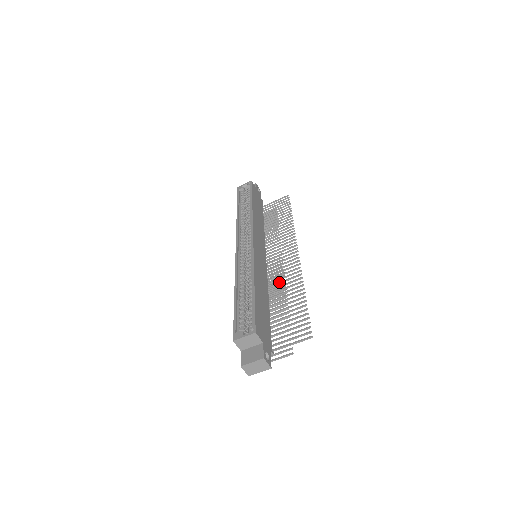
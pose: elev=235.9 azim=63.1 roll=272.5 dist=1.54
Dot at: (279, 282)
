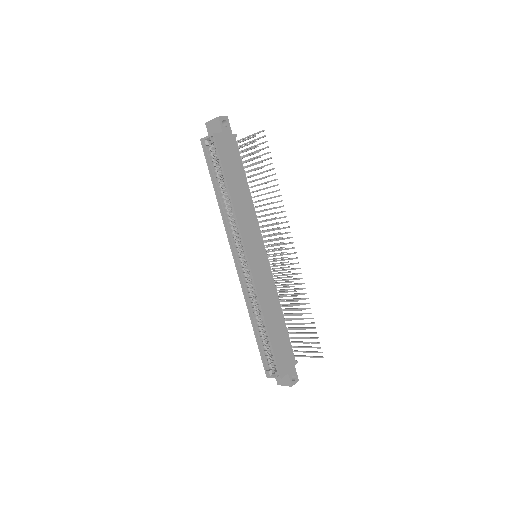
Dot at: (285, 285)
